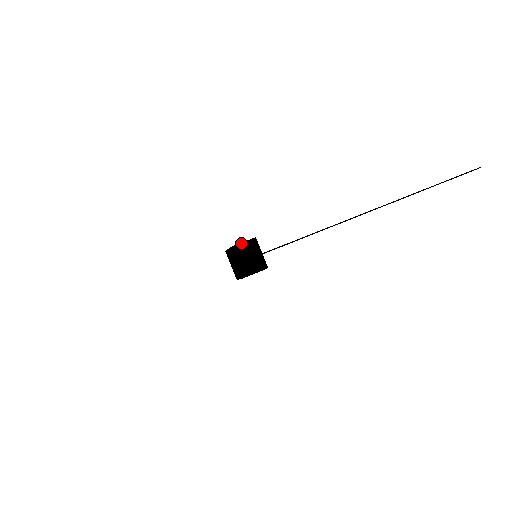
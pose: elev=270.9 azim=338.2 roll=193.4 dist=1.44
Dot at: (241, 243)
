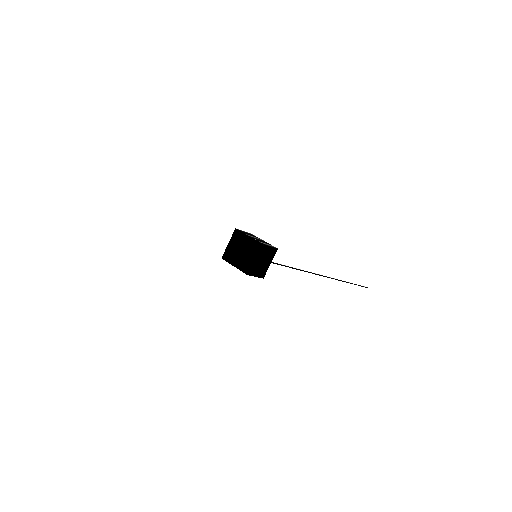
Dot at: (269, 246)
